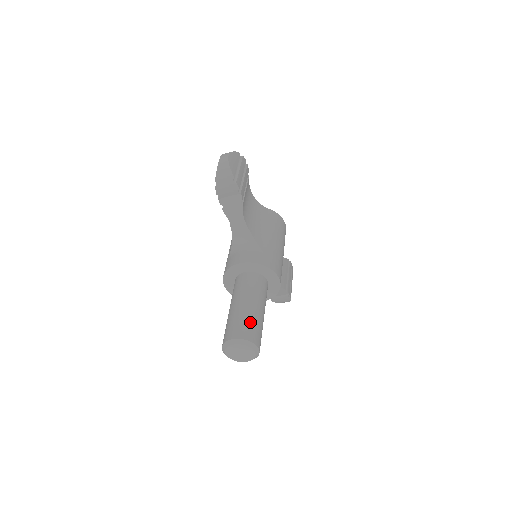
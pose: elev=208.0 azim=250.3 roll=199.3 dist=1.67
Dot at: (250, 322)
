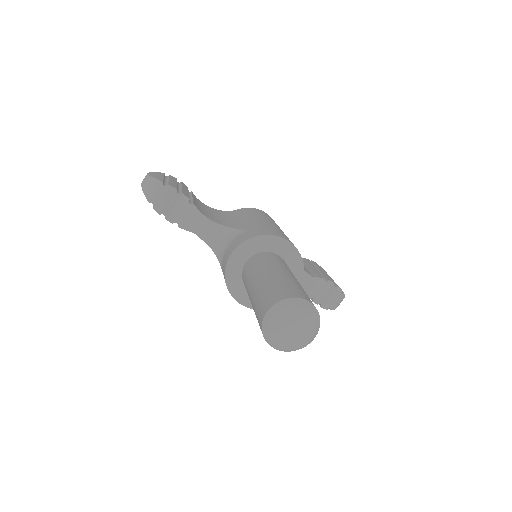
Dot at: (277, 285)
